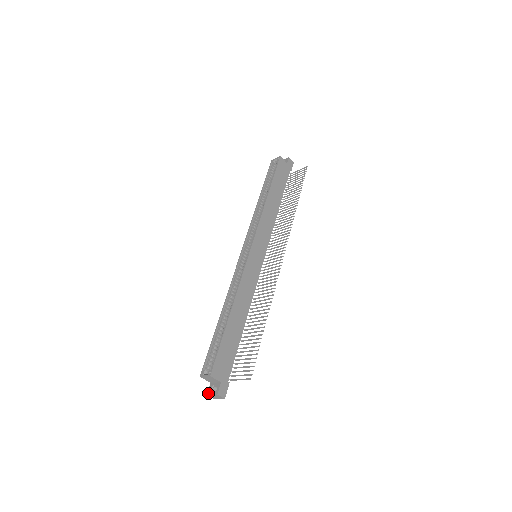
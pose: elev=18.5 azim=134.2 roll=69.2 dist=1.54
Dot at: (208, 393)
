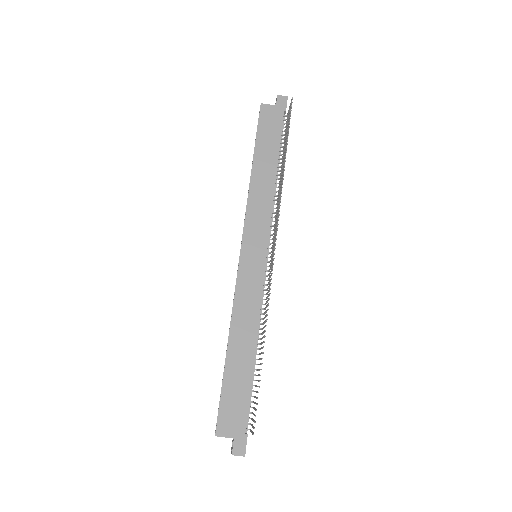
Dot at: (231, 450)
